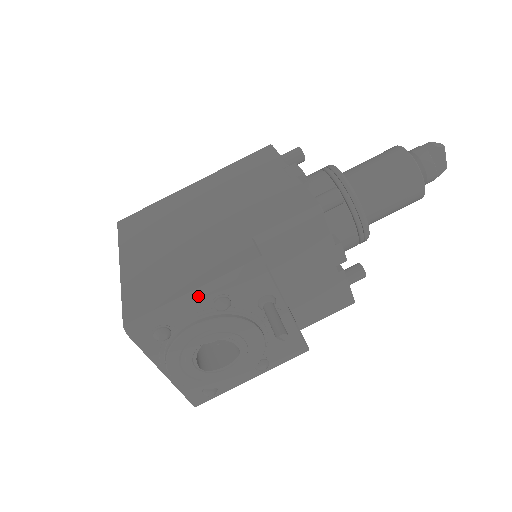
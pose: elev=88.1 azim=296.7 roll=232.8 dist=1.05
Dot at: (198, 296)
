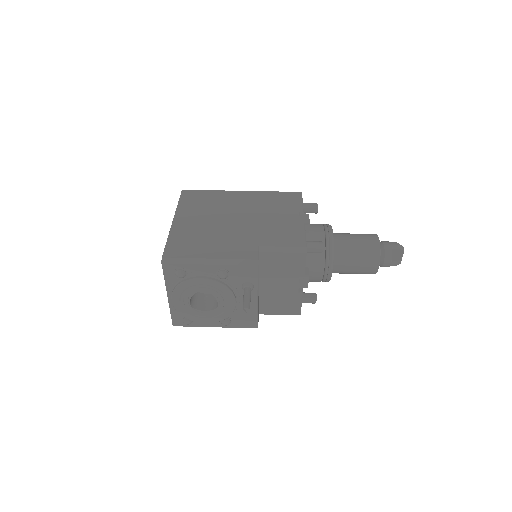
Dot at: (212, 263)
